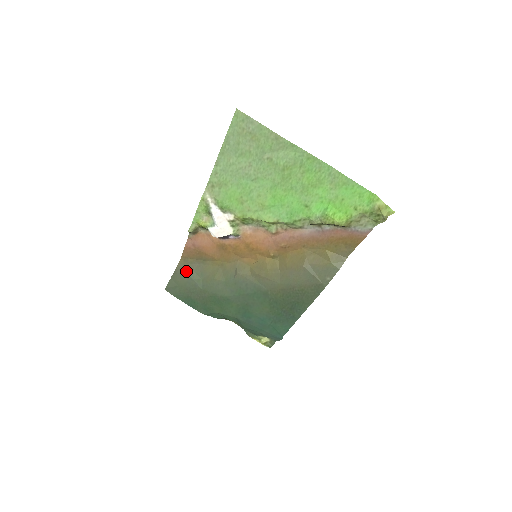
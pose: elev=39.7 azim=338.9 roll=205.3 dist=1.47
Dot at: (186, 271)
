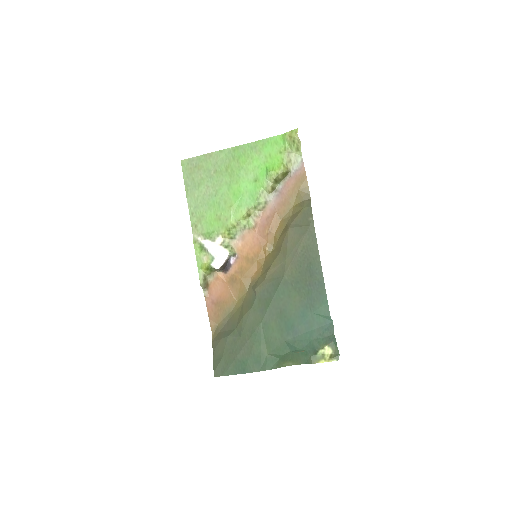
Dot at: (221, 337)
